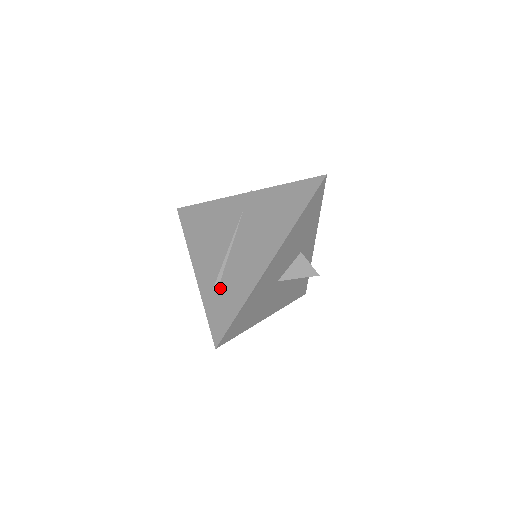
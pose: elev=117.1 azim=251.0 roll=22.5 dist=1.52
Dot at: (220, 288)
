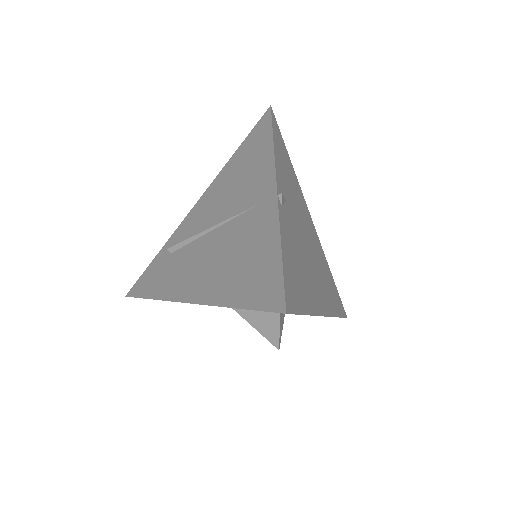
Dot at: (171, 255)
